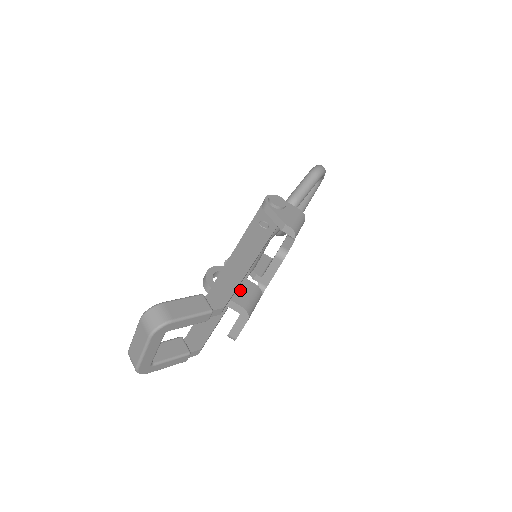
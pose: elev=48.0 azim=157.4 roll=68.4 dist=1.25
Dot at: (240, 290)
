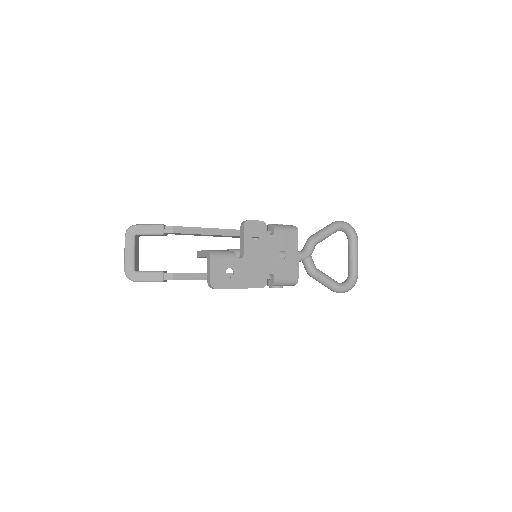
Dot at: occluded
